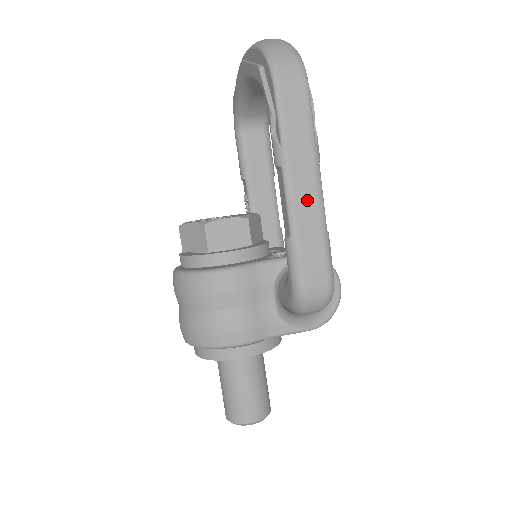
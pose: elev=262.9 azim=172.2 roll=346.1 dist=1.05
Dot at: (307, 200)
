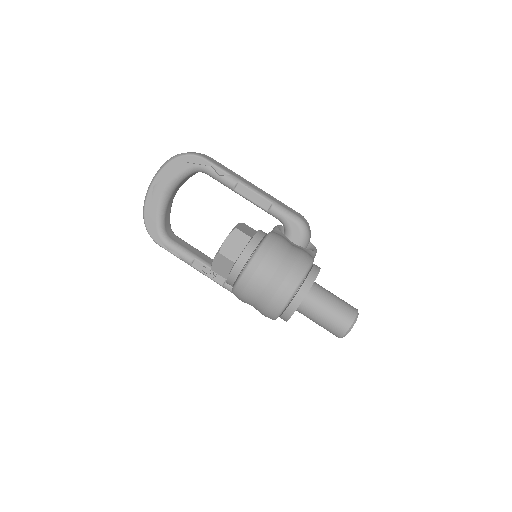
Dot at: (259, 190)
